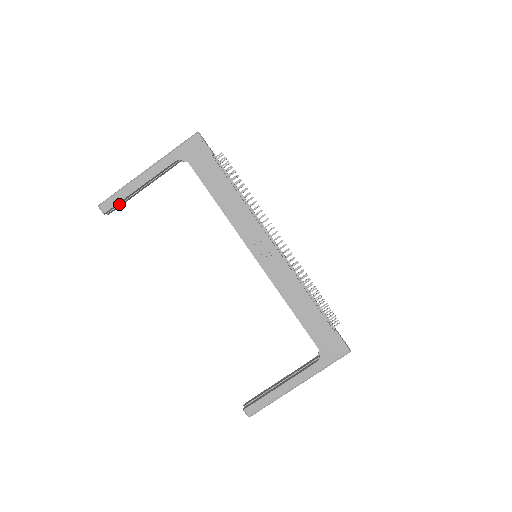
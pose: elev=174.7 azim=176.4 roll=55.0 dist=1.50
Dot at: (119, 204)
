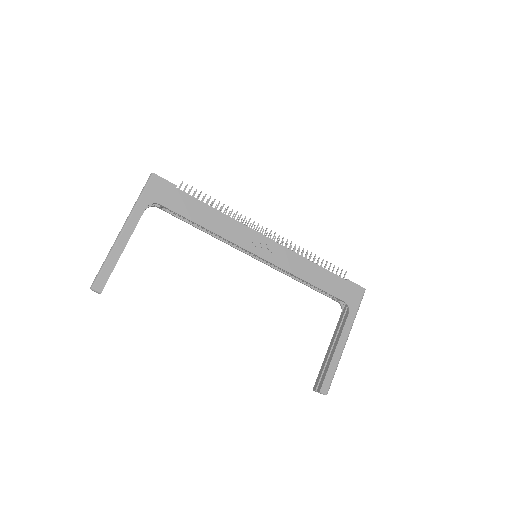
Dot at: occluded
